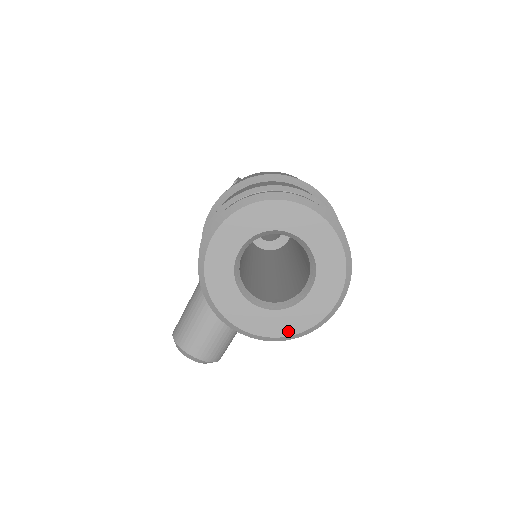
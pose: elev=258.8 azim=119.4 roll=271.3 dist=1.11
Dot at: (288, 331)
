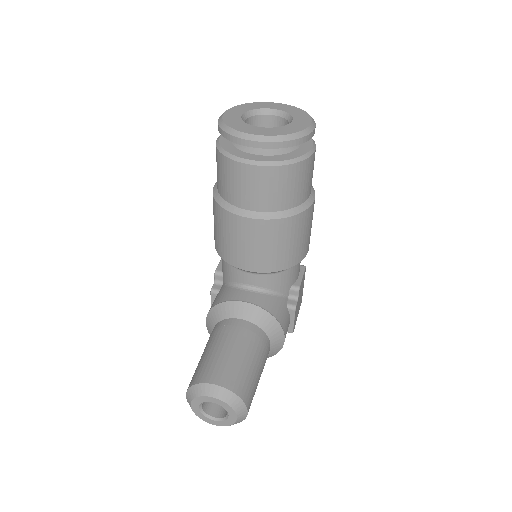
Dot at: (287, 133)
